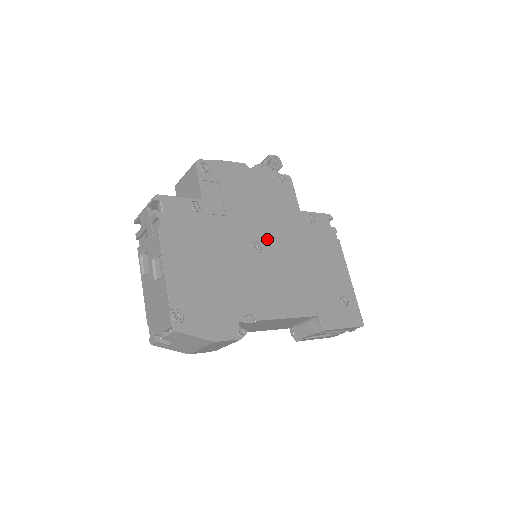
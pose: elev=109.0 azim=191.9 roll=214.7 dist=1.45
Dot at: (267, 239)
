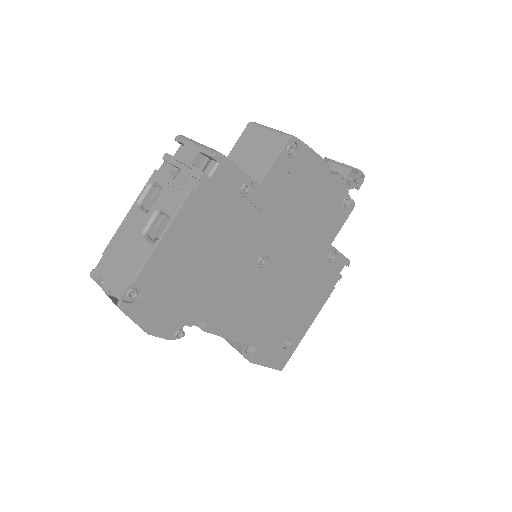
Dot at: (279, 258)
